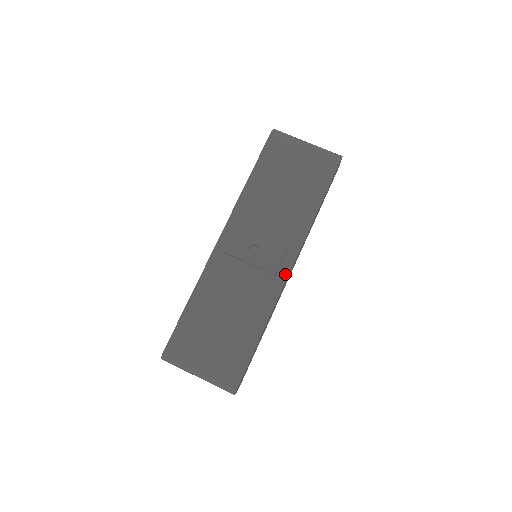
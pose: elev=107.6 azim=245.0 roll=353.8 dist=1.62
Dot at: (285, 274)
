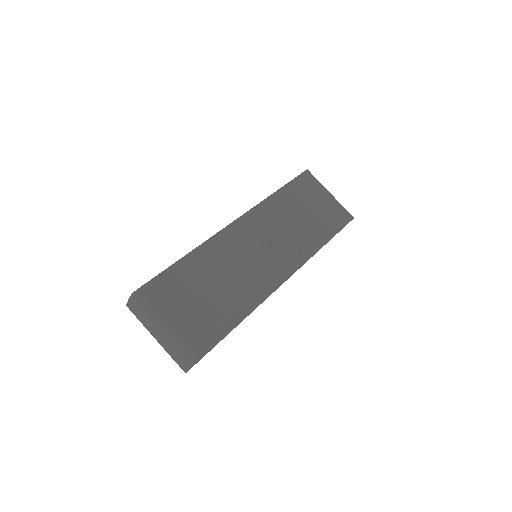
Dot at: (283, 279)
